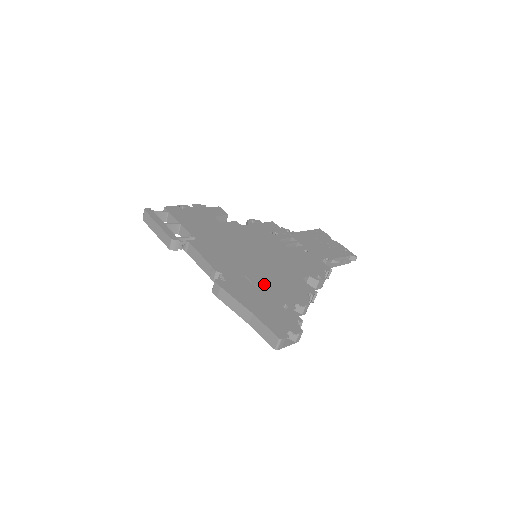
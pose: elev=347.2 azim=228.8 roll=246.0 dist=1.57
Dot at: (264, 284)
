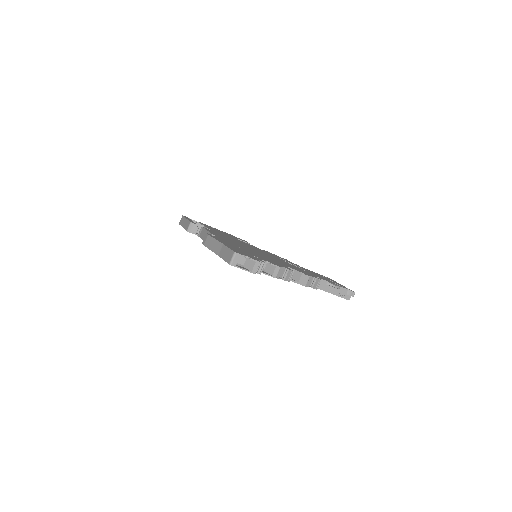
Dot at: occluded
